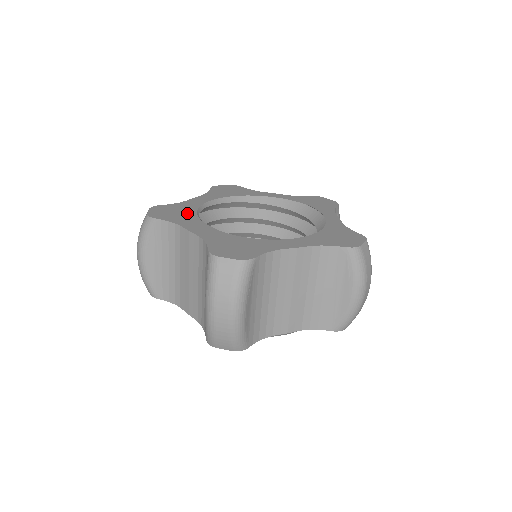
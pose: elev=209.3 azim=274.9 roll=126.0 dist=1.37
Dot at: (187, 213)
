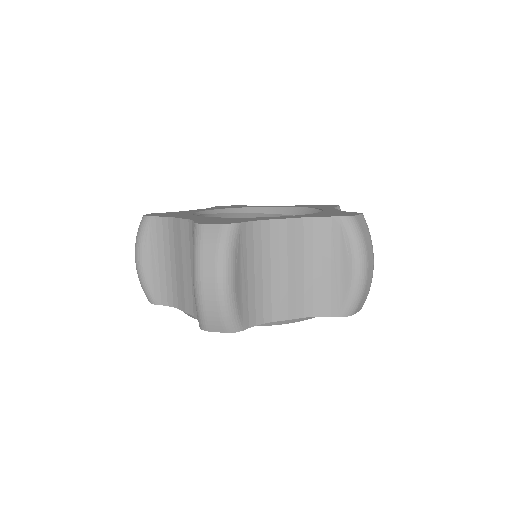
Dot at: (183, 214)
